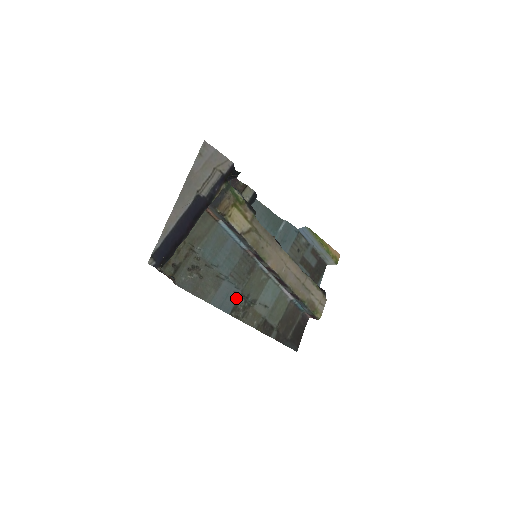
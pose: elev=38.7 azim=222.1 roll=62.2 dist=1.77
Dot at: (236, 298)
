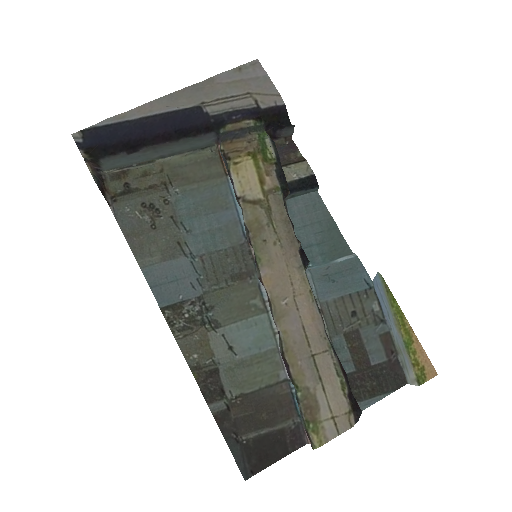
Dot at: (188, 295)
